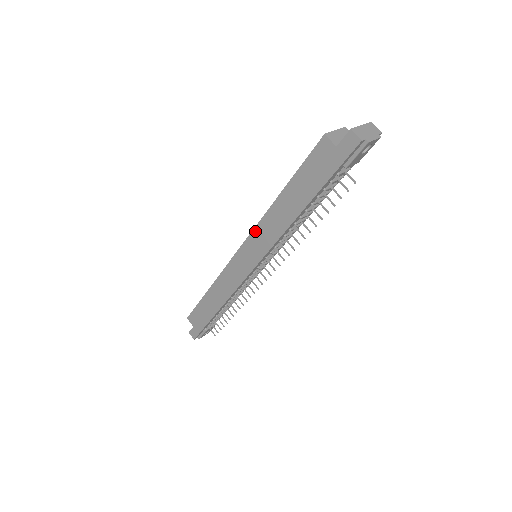
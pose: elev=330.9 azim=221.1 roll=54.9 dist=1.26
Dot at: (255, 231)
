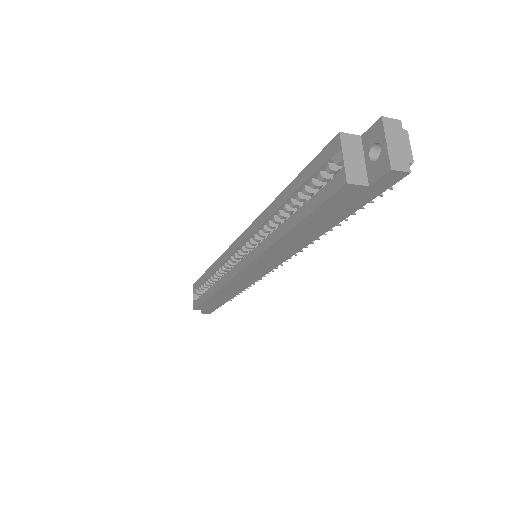
Dot at: (260, 258)
